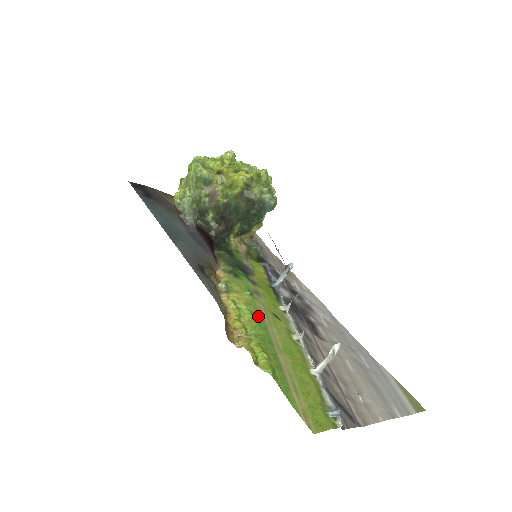
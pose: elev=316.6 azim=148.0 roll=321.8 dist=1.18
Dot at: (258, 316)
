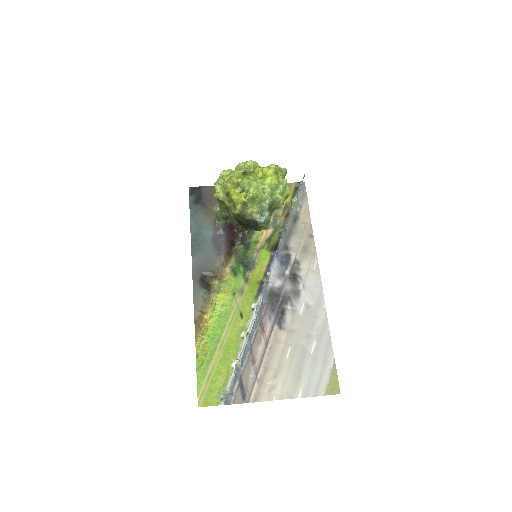
Dot at: (225, 317)
